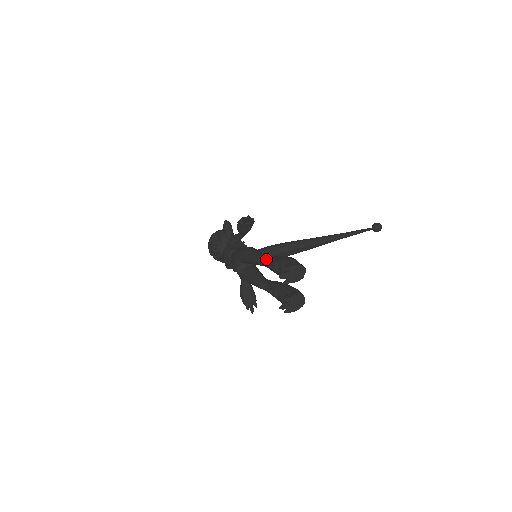
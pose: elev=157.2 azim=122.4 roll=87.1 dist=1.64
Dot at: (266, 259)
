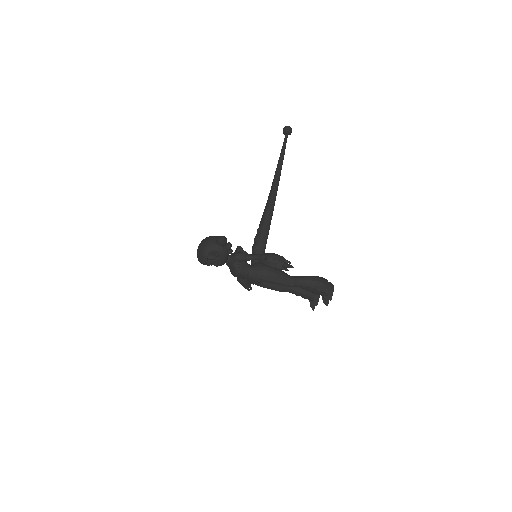
Dot at: (300, 285)
